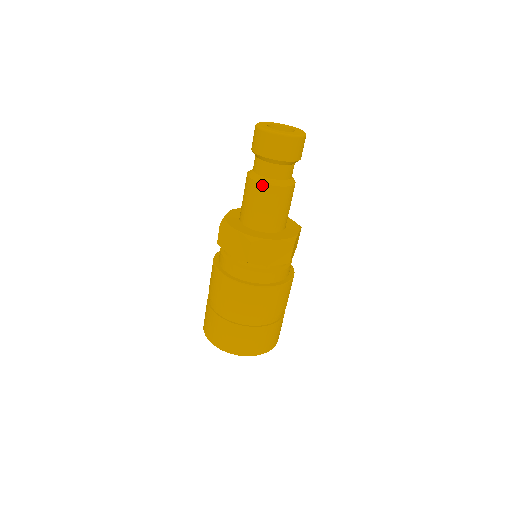
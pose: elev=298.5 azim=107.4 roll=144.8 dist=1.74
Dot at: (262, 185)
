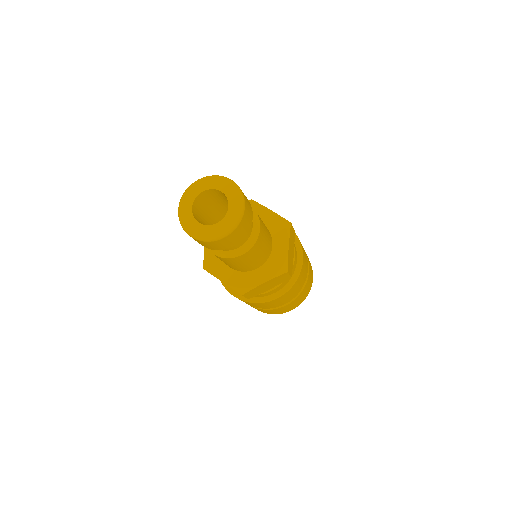
Dot at: occluded
